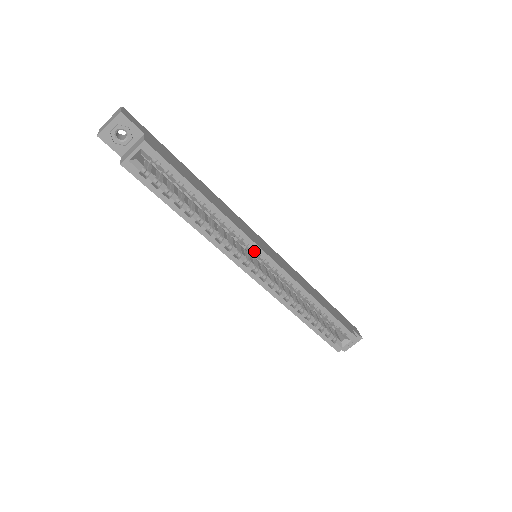
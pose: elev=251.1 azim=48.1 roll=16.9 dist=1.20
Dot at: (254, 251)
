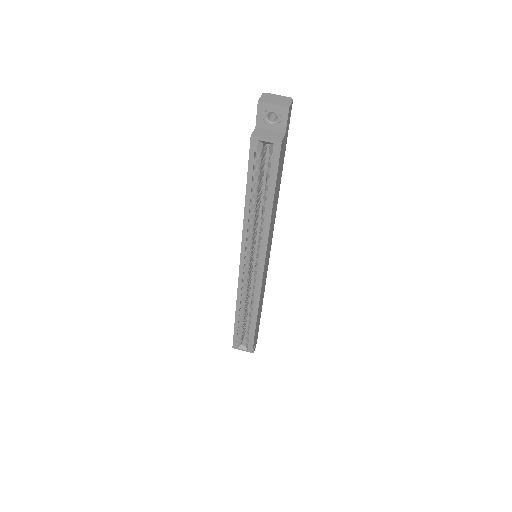
Dot at: (260, 258)
